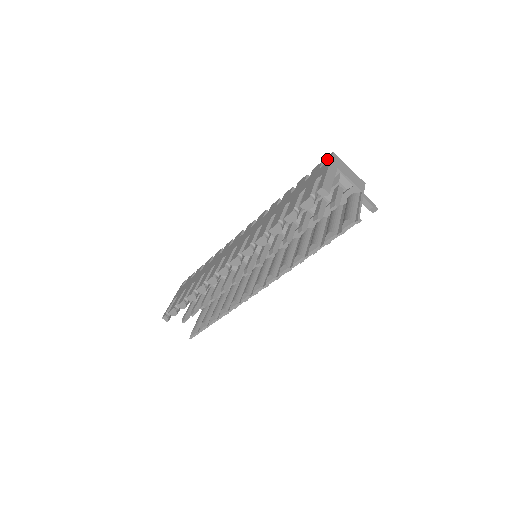
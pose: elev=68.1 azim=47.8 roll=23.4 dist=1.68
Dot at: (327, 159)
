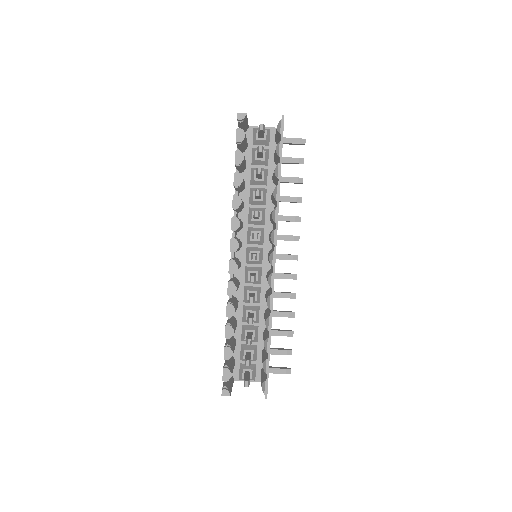
Dot at: occluded
